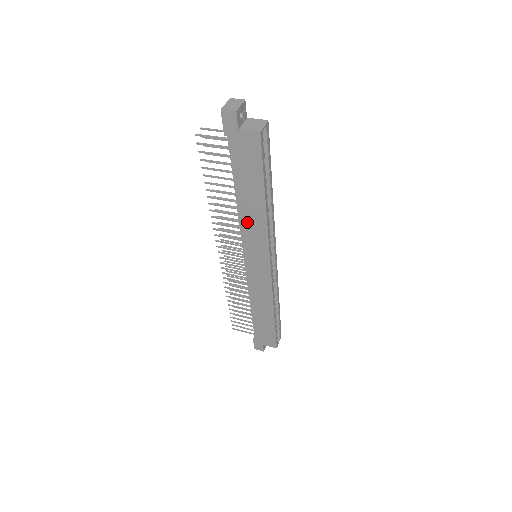
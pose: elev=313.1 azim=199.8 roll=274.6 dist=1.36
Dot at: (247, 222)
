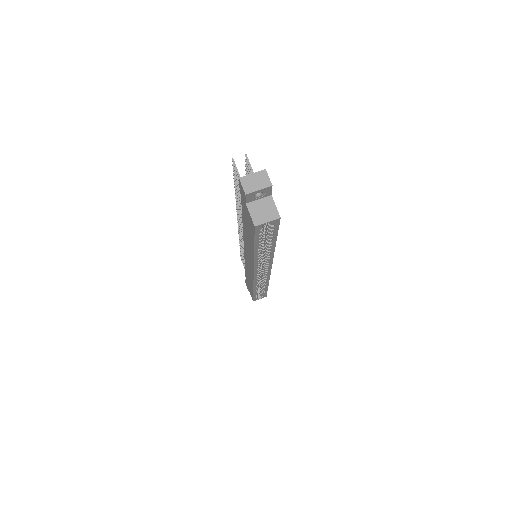
Dot at: (246, 242)
